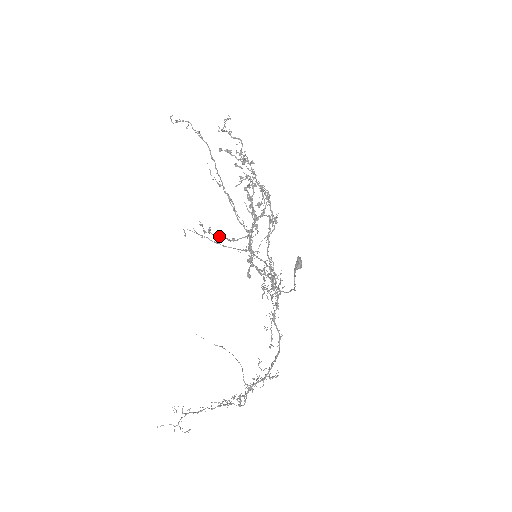
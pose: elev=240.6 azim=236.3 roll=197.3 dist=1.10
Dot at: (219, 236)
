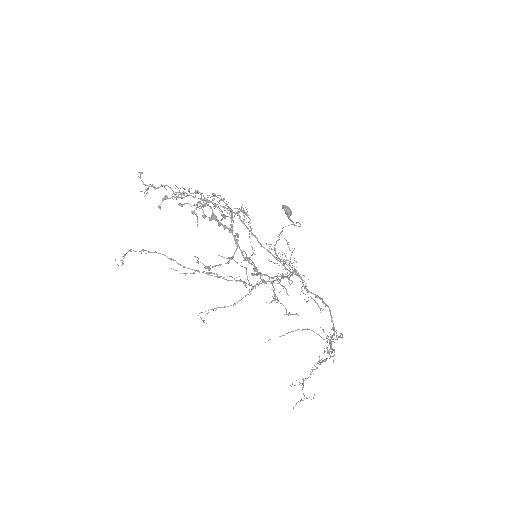
Dot at: (218, 265)
